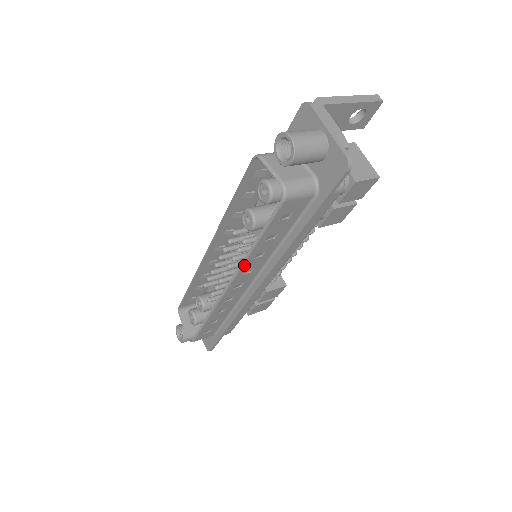
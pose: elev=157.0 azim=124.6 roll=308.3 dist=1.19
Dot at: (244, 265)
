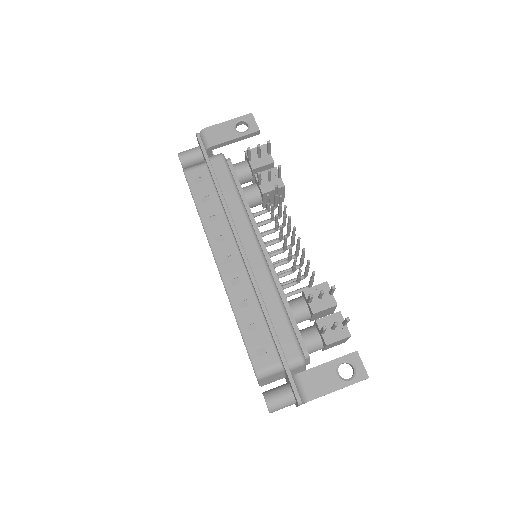
Dot at: occluded
